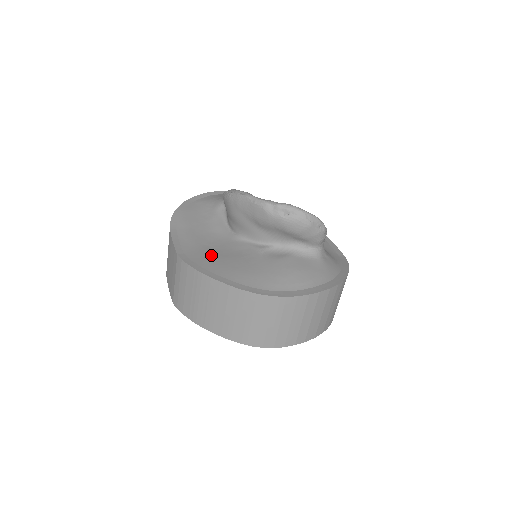
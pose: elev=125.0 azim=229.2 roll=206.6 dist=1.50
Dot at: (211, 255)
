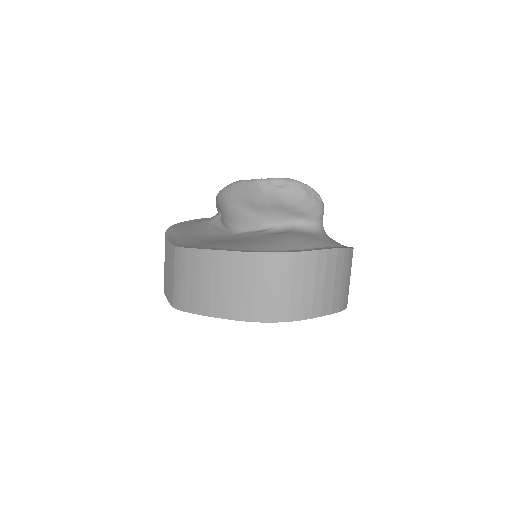
Dot at: (210, 242)
